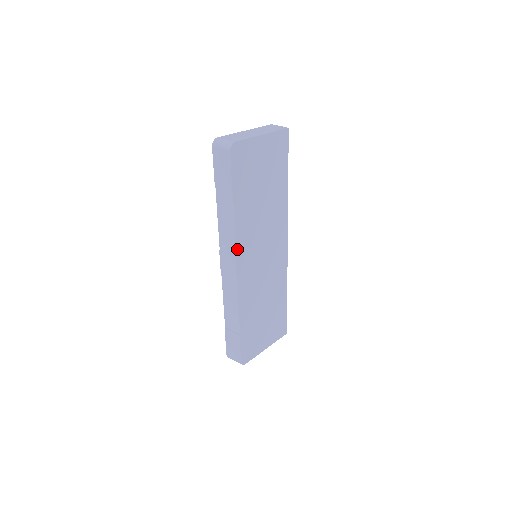
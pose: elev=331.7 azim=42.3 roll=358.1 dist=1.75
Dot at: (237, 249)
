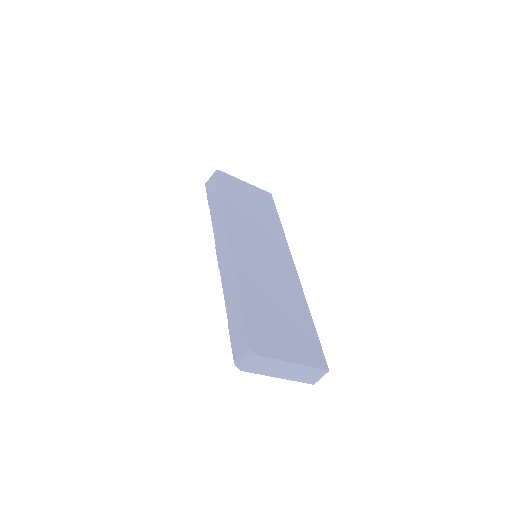
Dot at: (229, 229)
